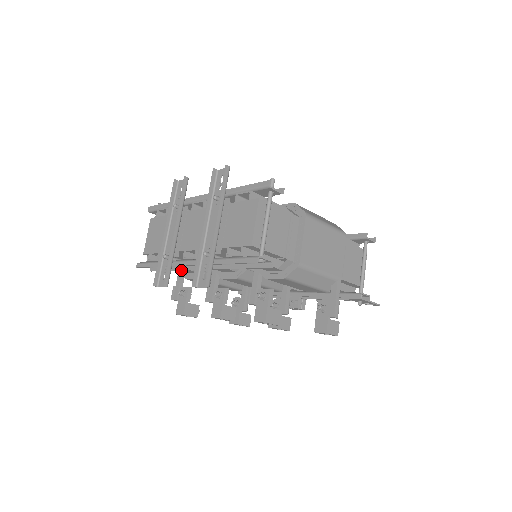
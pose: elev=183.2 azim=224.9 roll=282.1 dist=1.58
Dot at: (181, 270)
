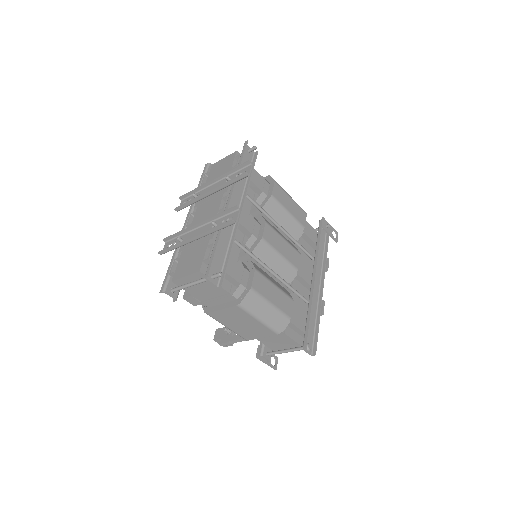
Dot at: occluded
